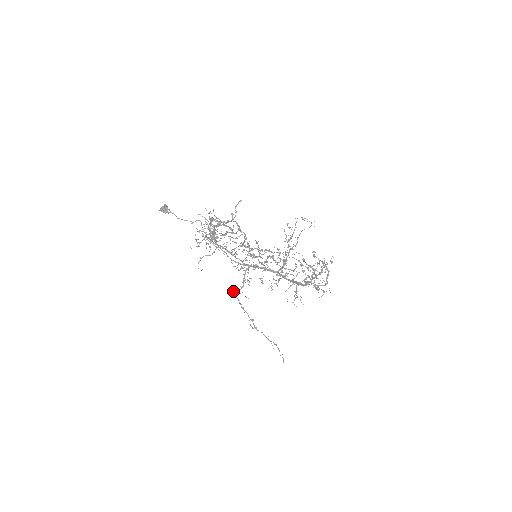
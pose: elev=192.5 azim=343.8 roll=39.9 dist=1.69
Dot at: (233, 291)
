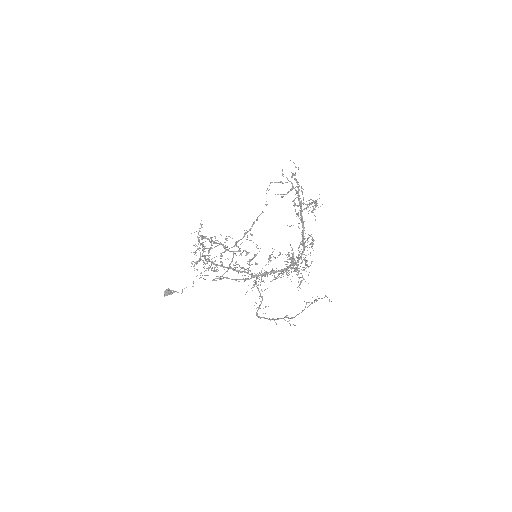
Dot at: (256, 315)
